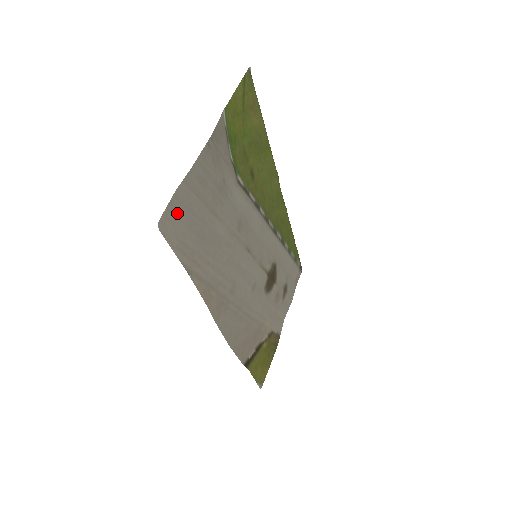
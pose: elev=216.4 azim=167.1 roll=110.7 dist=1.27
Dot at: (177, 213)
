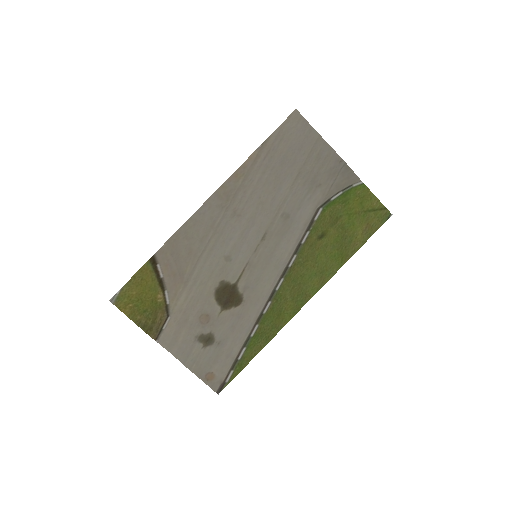
Dot at: (301, 132)
